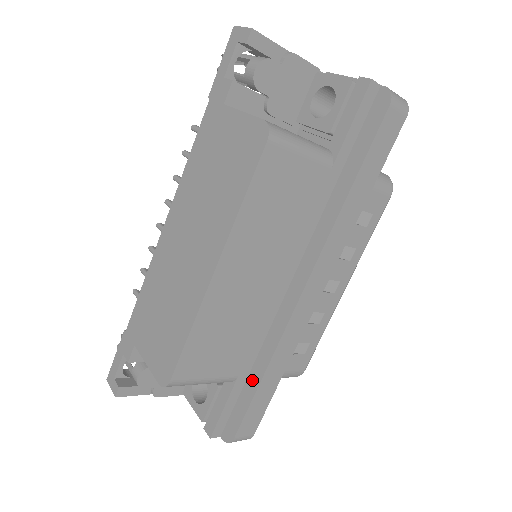
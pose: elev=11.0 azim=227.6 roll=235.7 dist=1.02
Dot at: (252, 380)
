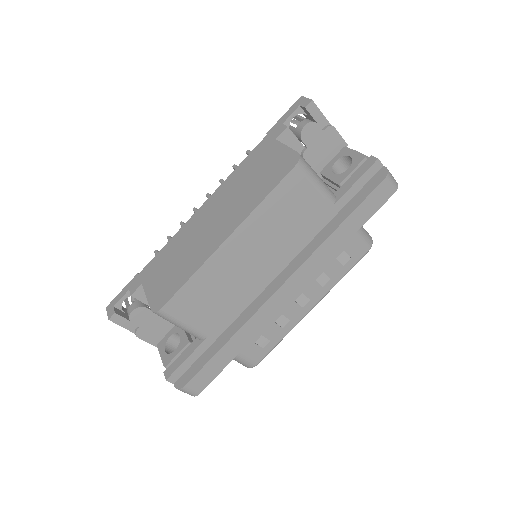
Dot at: (217, 344)
